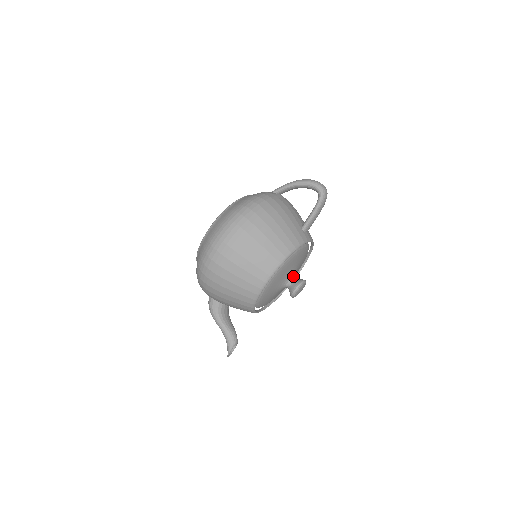
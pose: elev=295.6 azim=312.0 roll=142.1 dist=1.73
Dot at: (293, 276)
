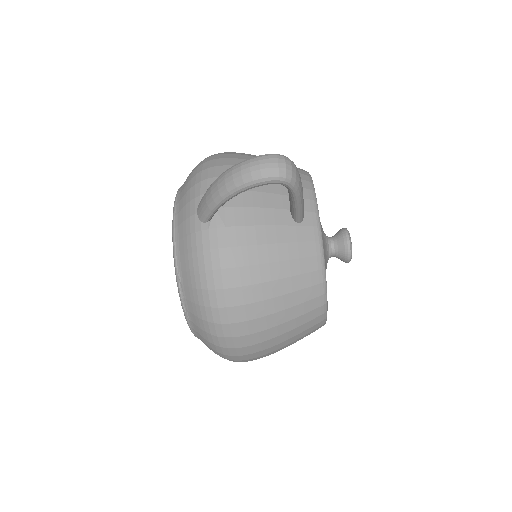
Dot at: (327, 244)
